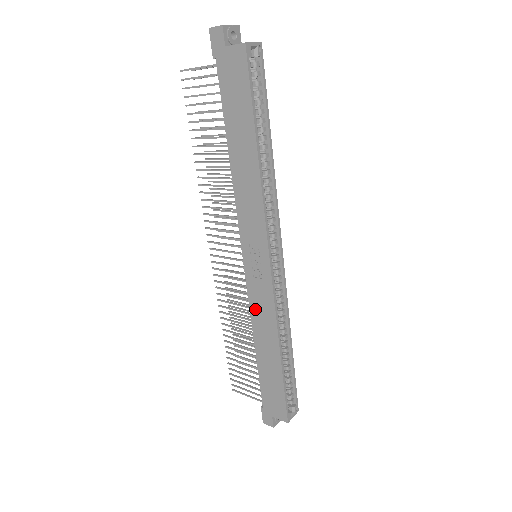
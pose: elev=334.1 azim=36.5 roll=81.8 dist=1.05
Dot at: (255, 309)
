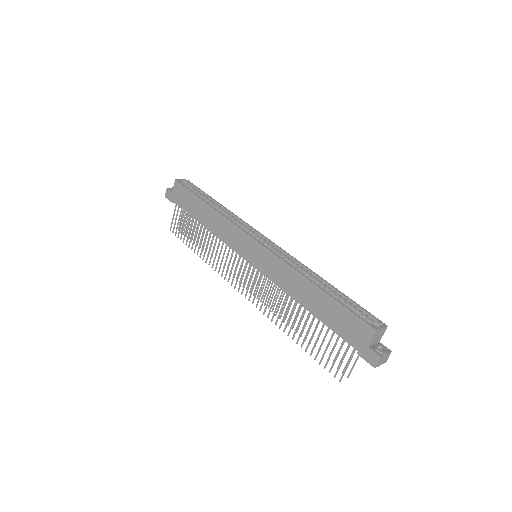
Dot at: (278, 280)
